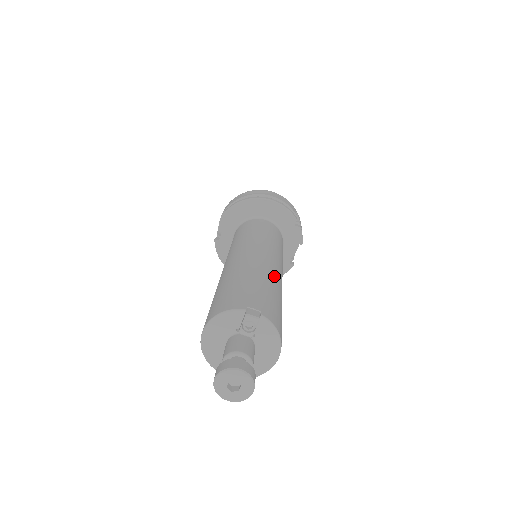
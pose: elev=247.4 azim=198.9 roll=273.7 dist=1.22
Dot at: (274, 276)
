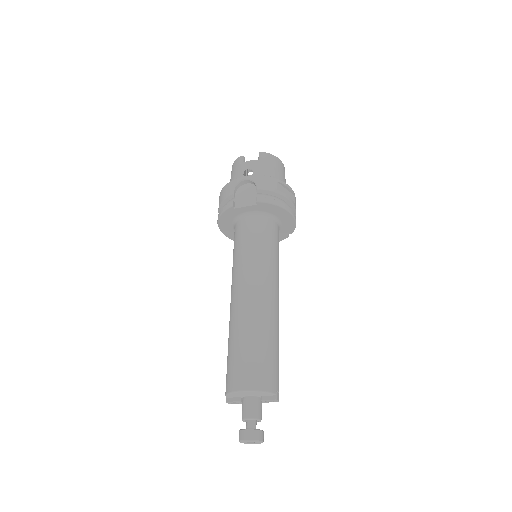
Dot at: occluded
